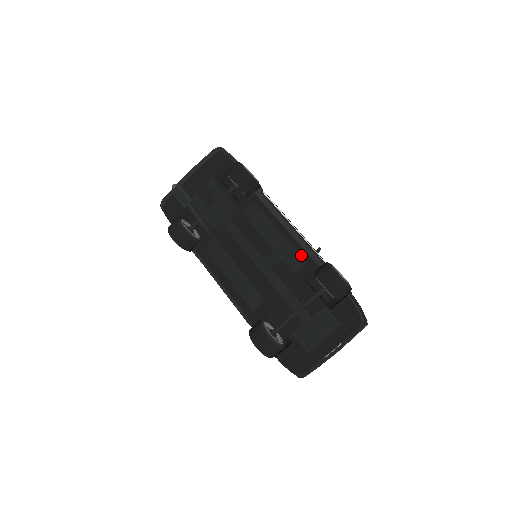
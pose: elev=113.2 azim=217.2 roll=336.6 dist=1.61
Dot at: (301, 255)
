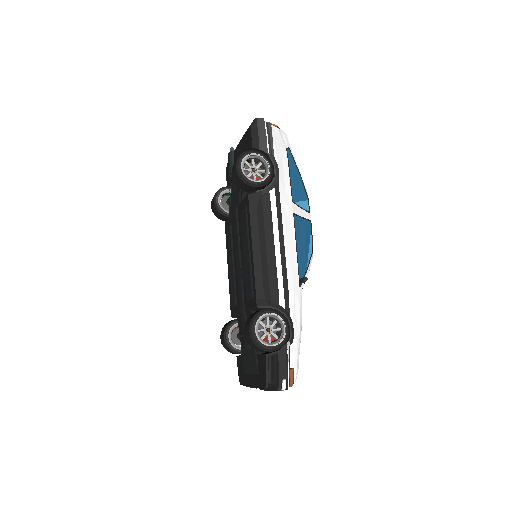
Dot at: (253, 287)
